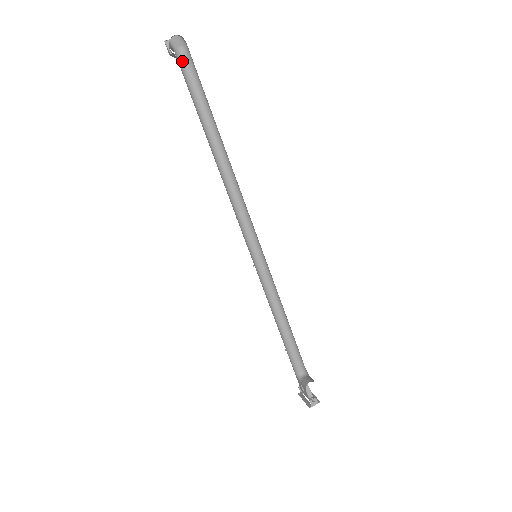
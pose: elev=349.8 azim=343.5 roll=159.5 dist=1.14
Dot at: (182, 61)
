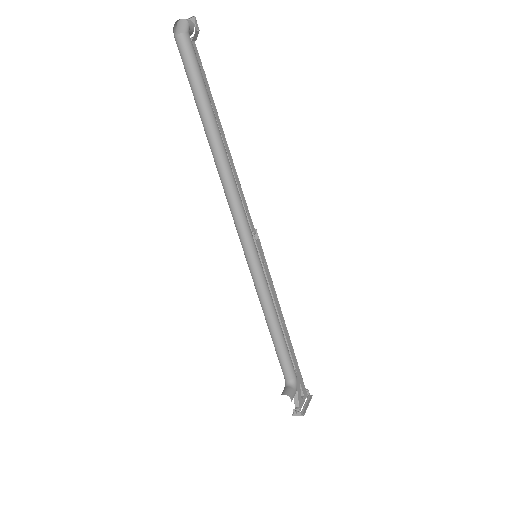
Dot at: (179, 50)
